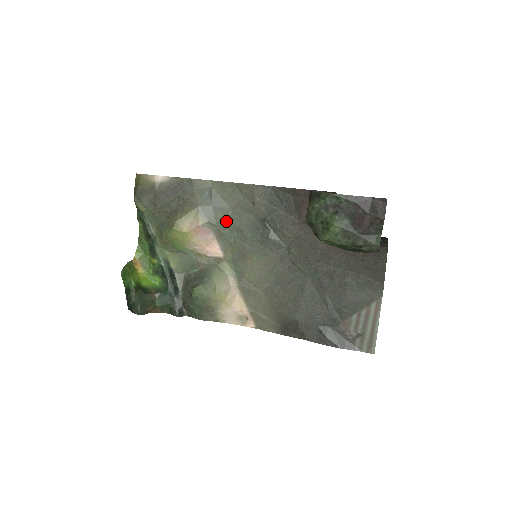
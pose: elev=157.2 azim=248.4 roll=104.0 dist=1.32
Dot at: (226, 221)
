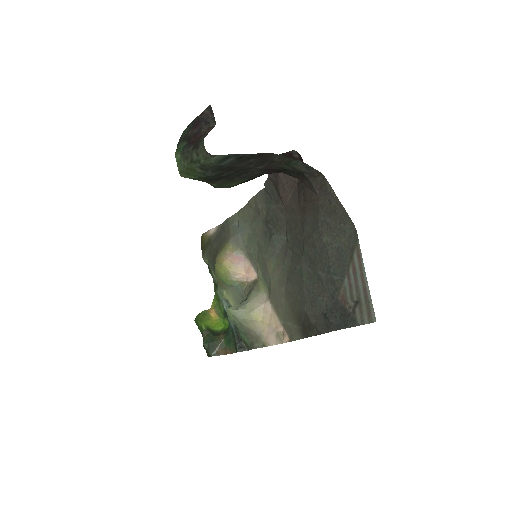
Dot at: (249, 241)
